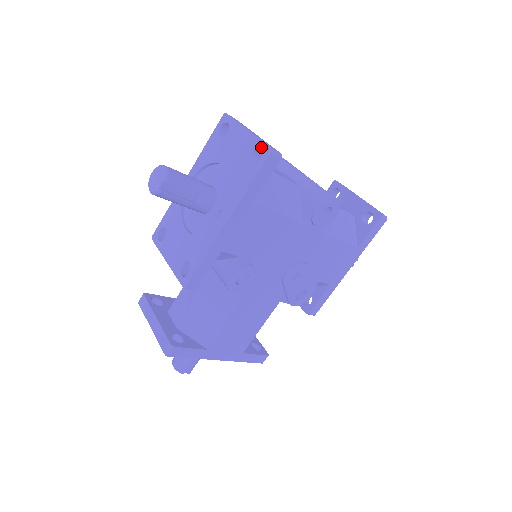
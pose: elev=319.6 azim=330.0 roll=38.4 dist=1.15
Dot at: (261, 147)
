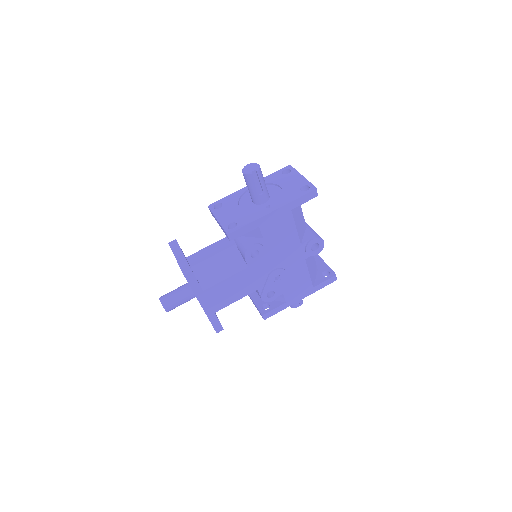
Dot at: (310, 185)
